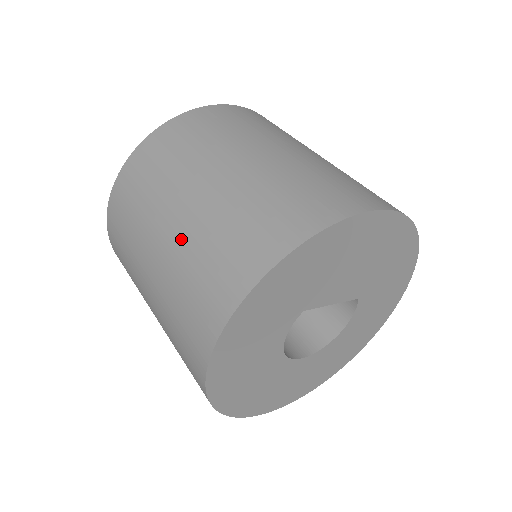
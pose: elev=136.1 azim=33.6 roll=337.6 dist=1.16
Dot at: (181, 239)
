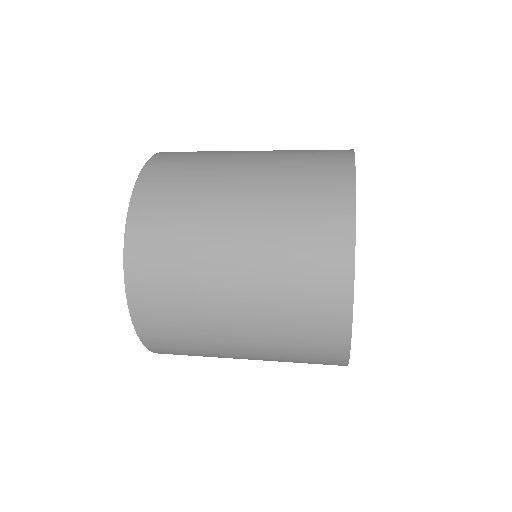
Dot at: (259, 219)
